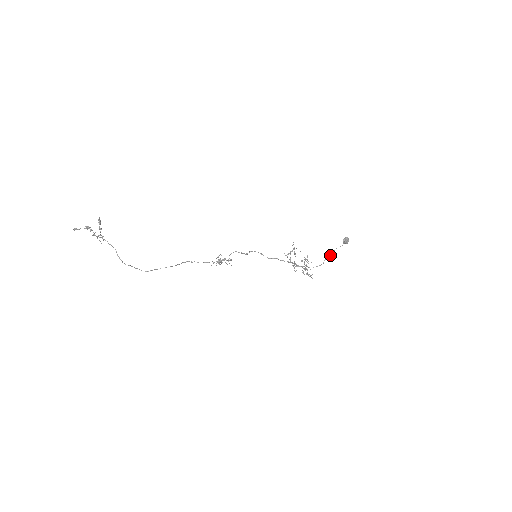
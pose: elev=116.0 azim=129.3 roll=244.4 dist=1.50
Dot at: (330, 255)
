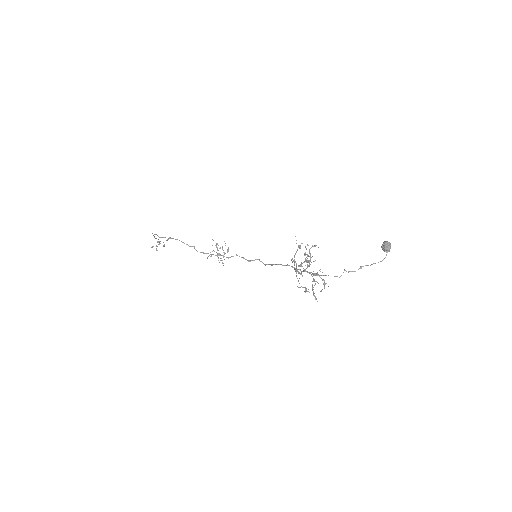
Dot at: (361, 267)
